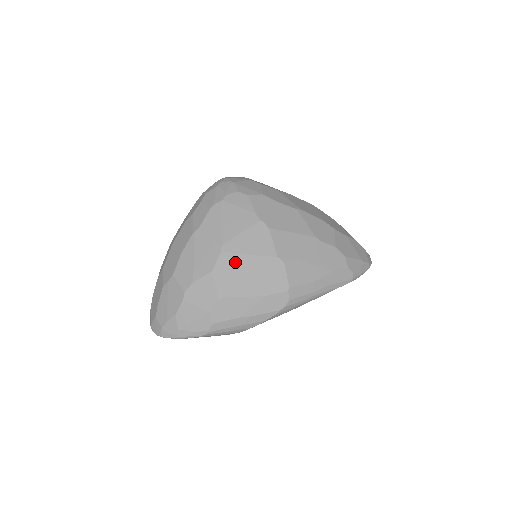
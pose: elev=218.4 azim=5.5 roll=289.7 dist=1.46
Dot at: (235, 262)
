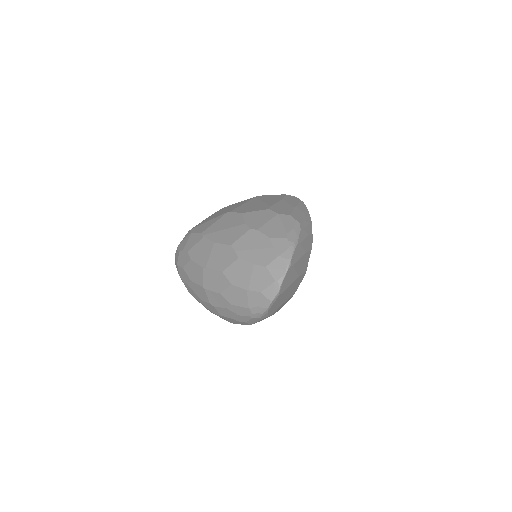
Dot at: (244, 207)
